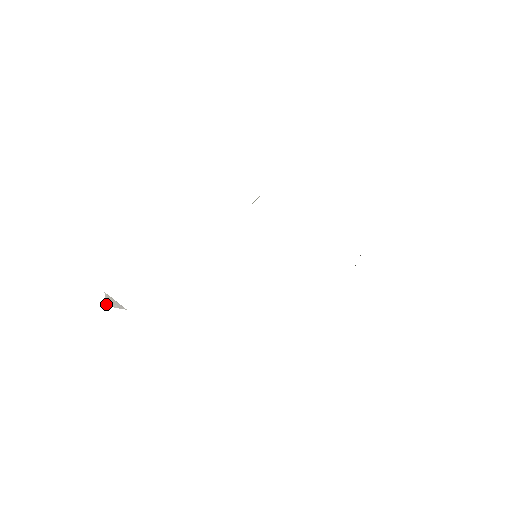
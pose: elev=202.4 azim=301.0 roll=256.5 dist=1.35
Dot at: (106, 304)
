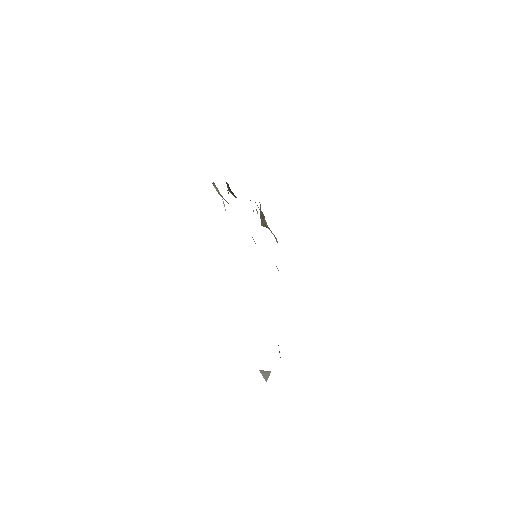
Dot at: (265, 380)
